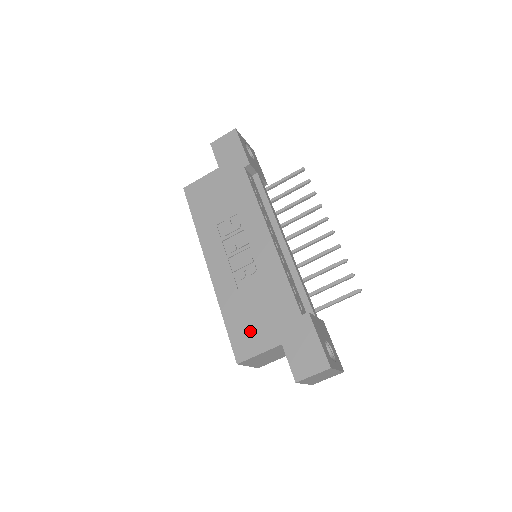
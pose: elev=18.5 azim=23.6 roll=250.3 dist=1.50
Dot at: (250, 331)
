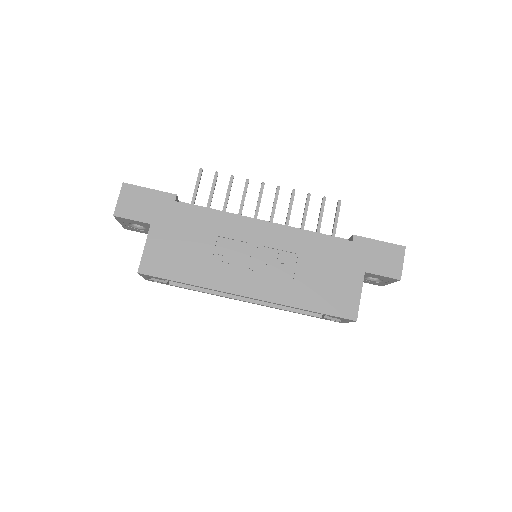
Dot at: (336, 292)
